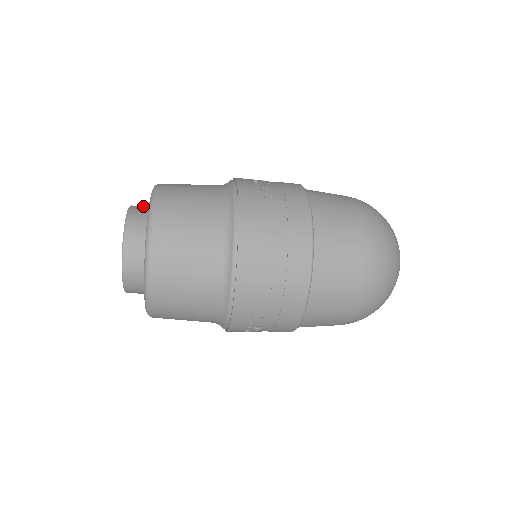
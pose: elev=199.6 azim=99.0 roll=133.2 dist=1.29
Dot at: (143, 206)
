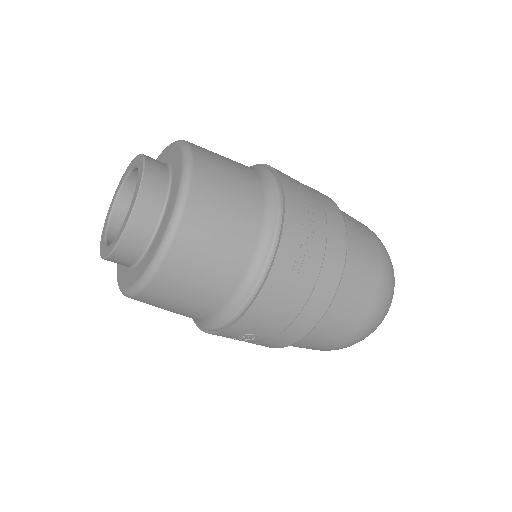
Dot at: (160, 176)
